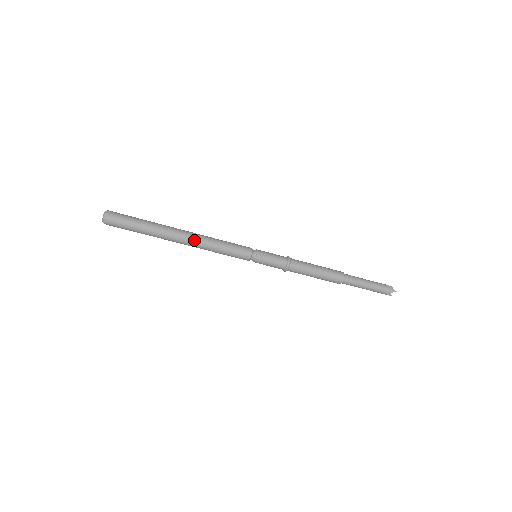
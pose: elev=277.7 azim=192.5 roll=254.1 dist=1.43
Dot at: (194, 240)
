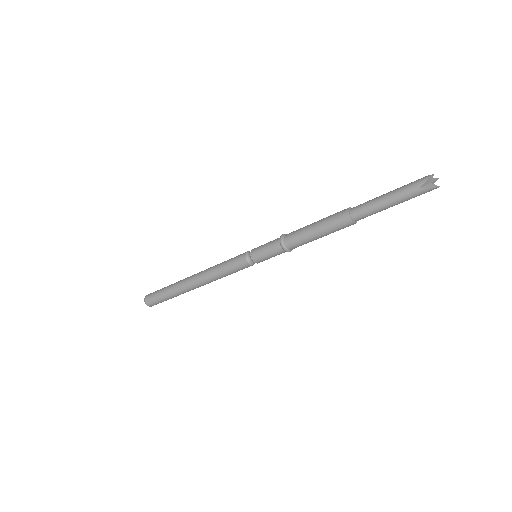
Dot at: (199, 274)
